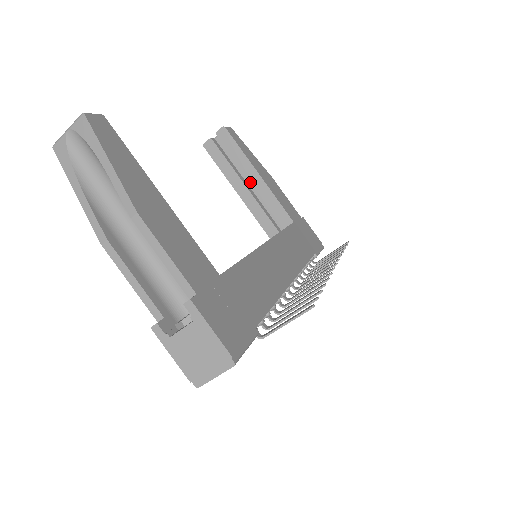
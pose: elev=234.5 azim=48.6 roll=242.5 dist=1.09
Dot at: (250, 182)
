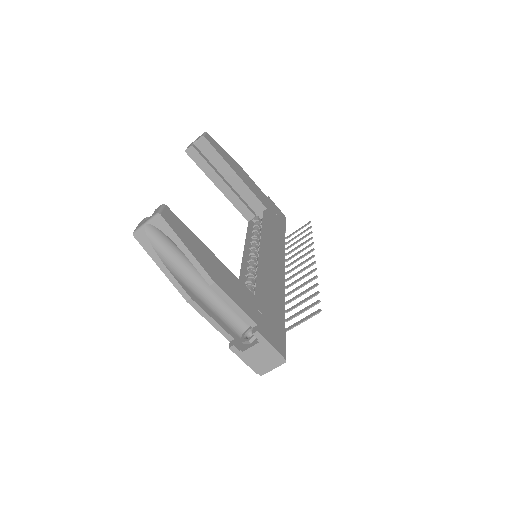
Dot at: occluded
